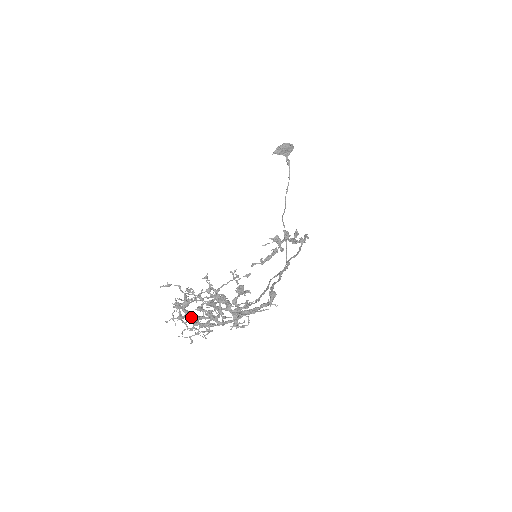
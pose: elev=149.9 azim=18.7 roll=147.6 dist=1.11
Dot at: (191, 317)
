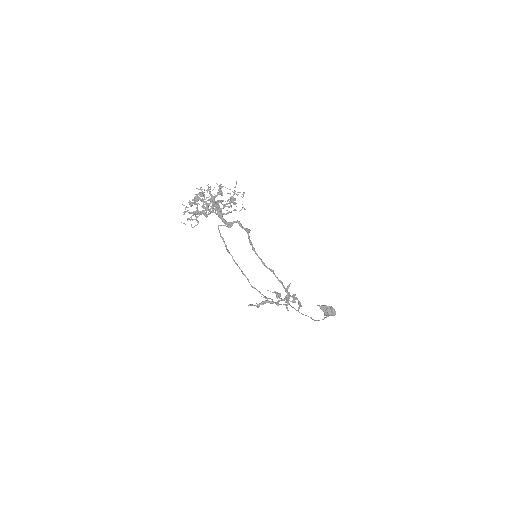
Dot at: (197, 195)
